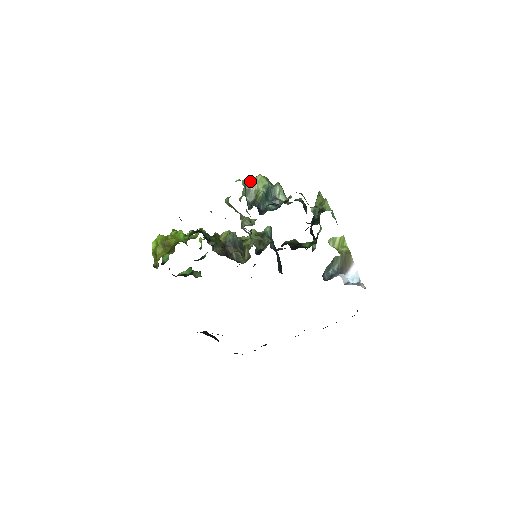
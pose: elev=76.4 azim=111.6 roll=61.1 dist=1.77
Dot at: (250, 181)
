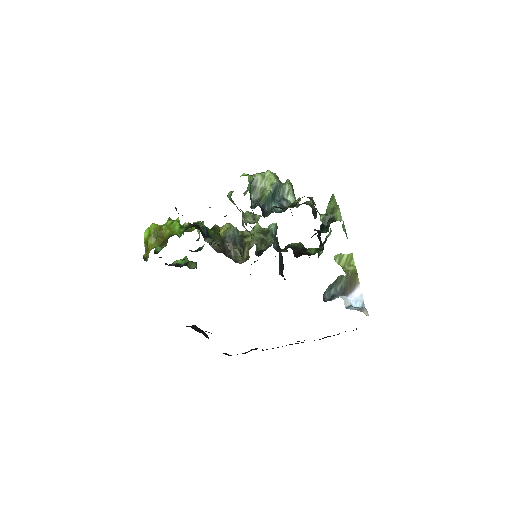
Dot at: (257, 177)
